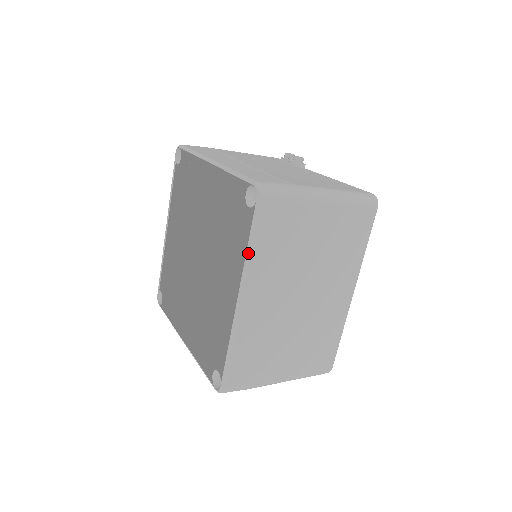
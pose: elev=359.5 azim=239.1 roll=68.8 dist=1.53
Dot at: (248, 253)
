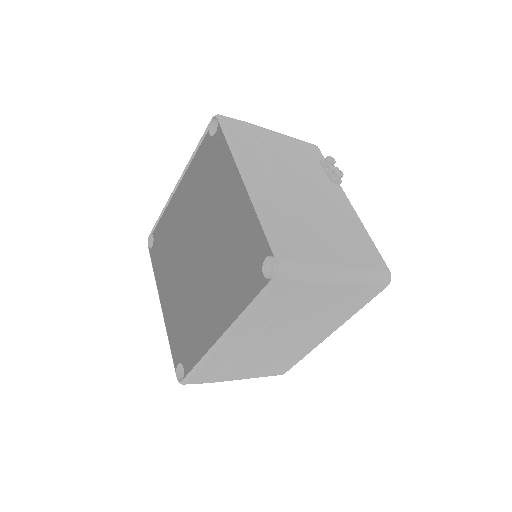
Dot at: (246, 311)
